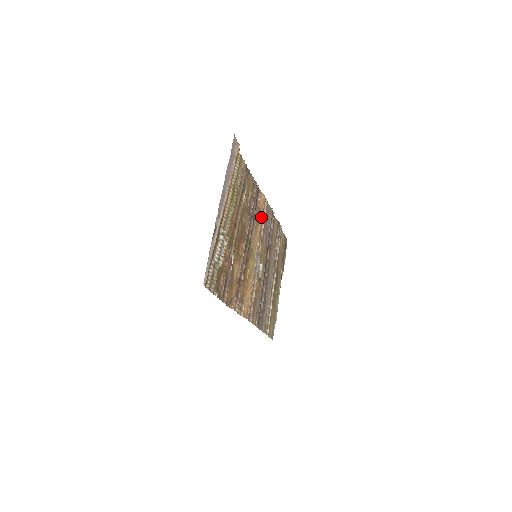
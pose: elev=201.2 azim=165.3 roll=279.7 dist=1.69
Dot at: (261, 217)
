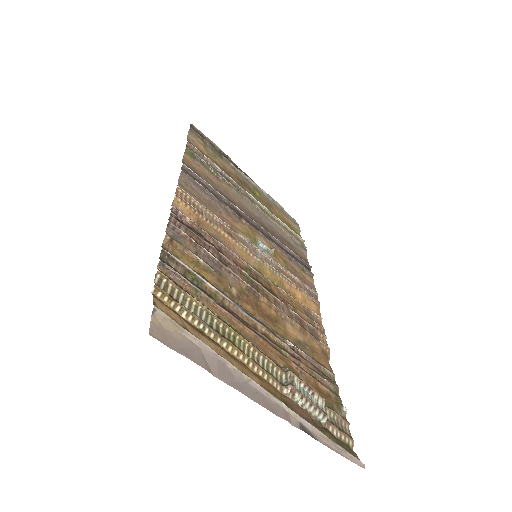
Dot at: (208, 221)
